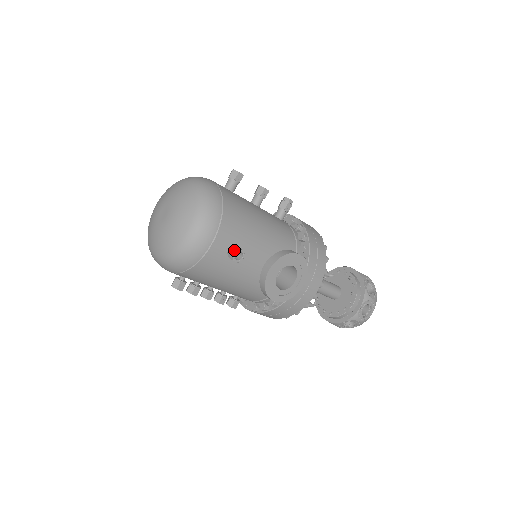
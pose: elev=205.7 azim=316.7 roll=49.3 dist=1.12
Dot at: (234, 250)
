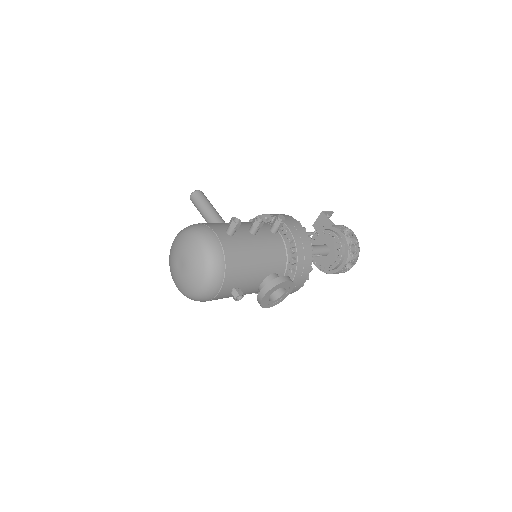
Dot at: (236, 295)
